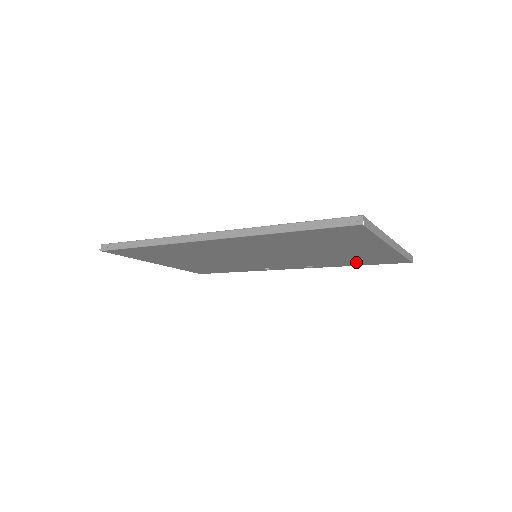
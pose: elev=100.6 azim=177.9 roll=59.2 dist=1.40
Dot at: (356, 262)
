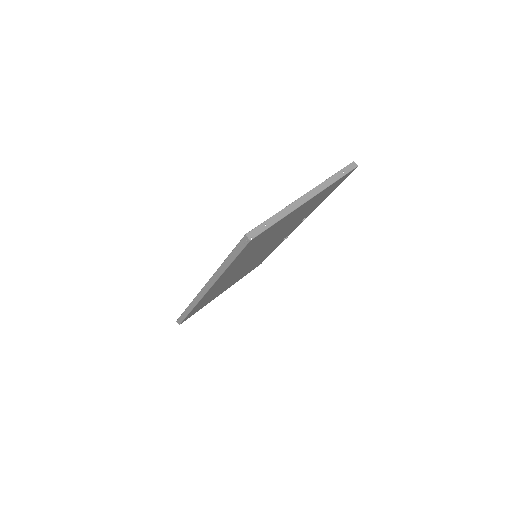
Dot at: (322, 199)
